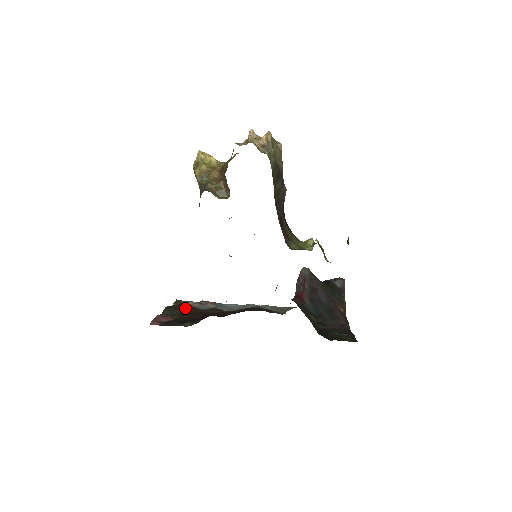
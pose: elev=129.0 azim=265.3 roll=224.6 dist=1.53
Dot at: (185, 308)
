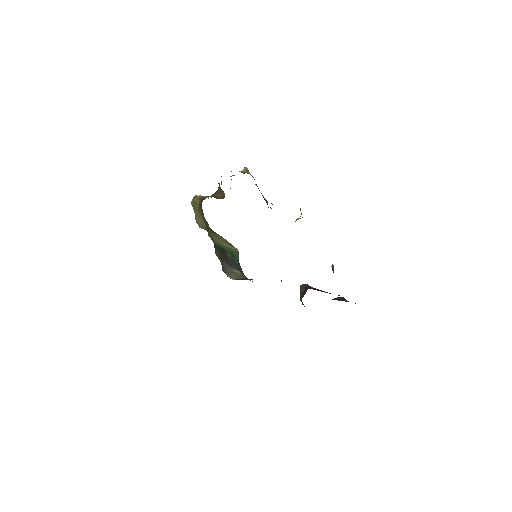
Dot at: occluded
